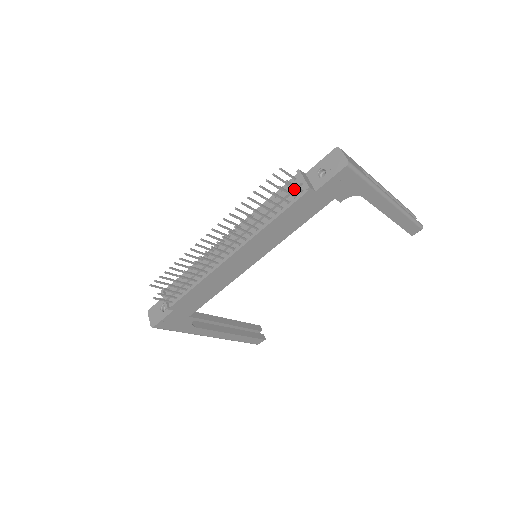
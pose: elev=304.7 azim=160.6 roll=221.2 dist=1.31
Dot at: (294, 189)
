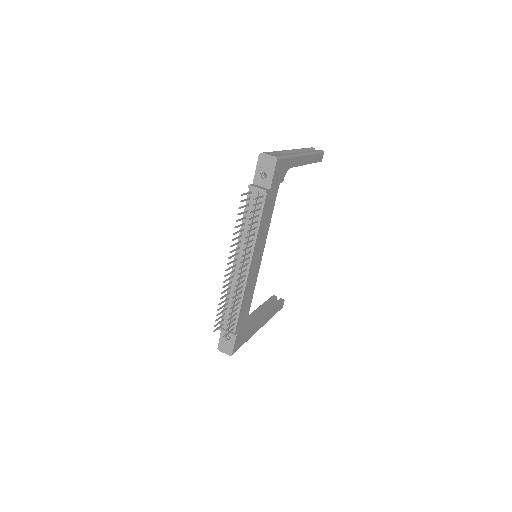
Dot at: (257, 199)
